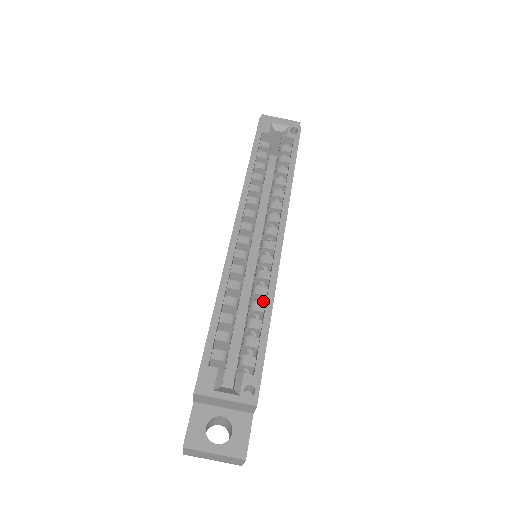
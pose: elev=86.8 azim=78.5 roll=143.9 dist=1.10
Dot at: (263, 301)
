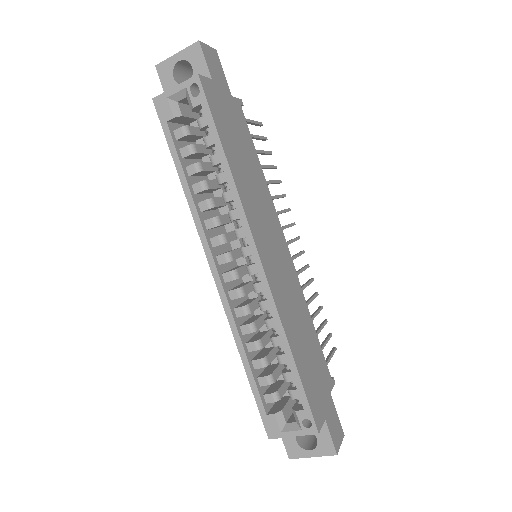
Dot at: occluded
